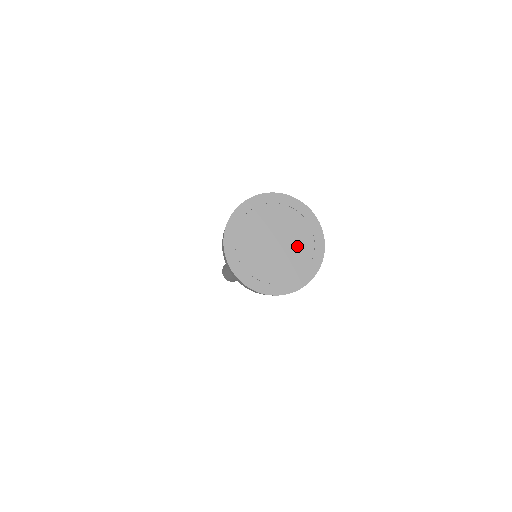
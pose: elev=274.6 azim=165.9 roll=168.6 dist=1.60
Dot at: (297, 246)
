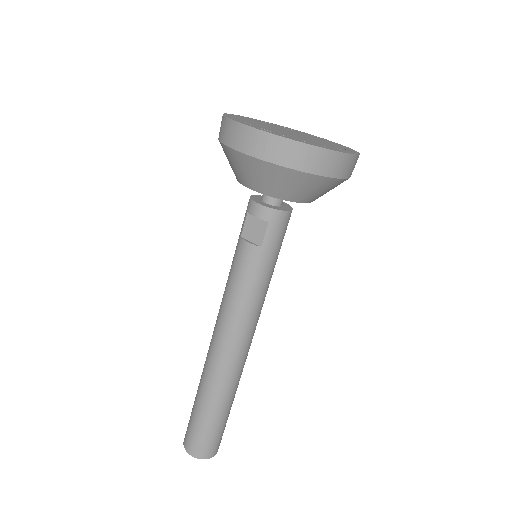
Dot at: (313, 138)
